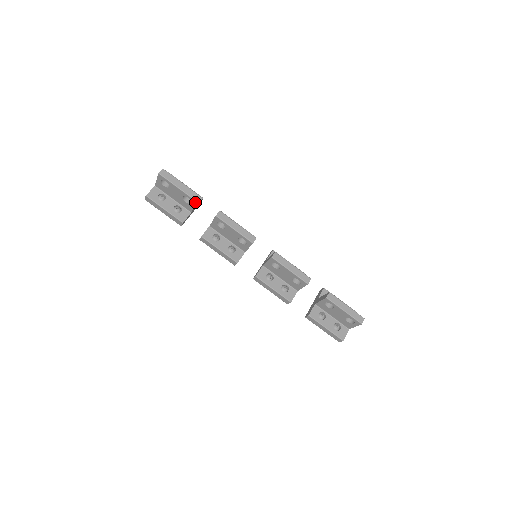
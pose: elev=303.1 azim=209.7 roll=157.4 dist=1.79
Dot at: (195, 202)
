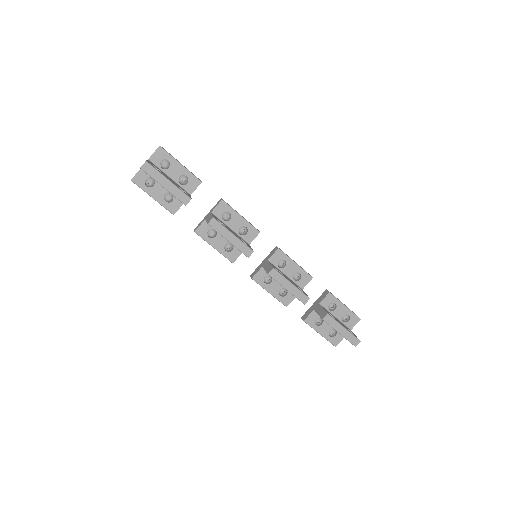
Dot at: (184, 204)
